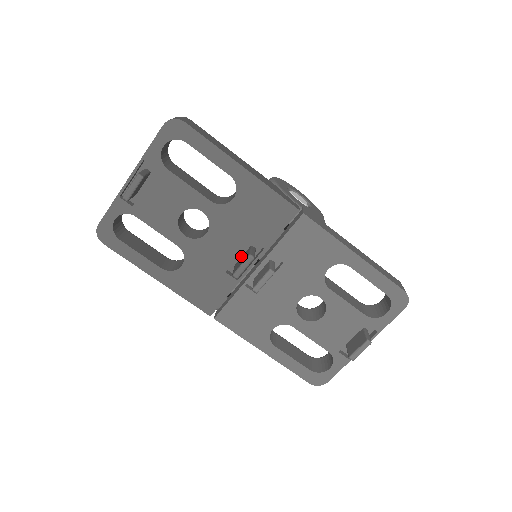
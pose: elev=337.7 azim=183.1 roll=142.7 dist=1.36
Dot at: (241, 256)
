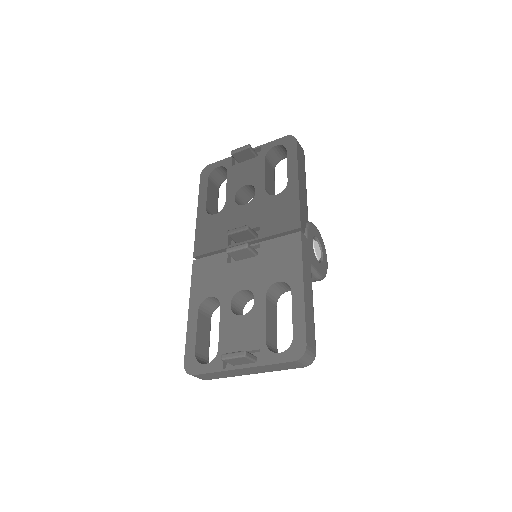
Dot at: occluded
